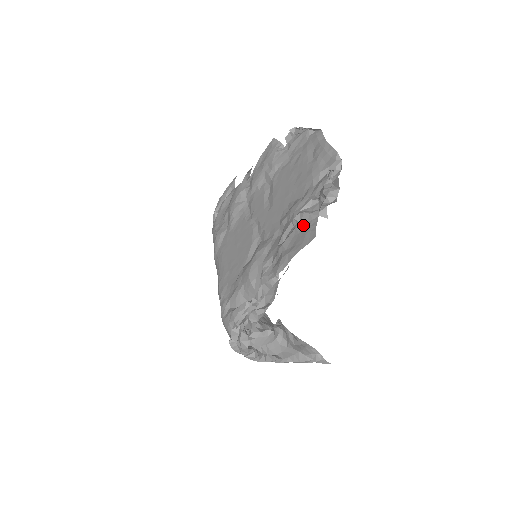
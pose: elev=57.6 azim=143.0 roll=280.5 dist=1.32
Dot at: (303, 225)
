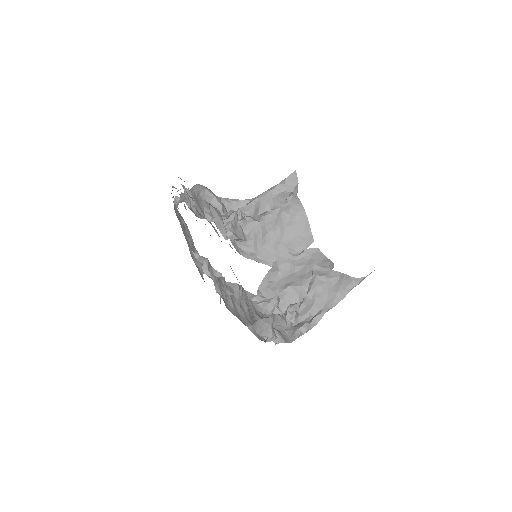
Dot at: occluded
